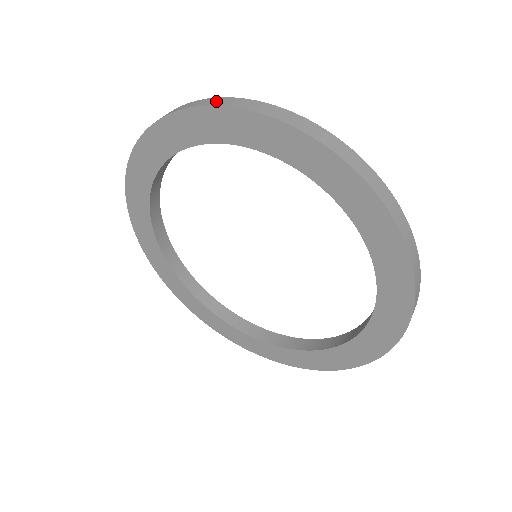
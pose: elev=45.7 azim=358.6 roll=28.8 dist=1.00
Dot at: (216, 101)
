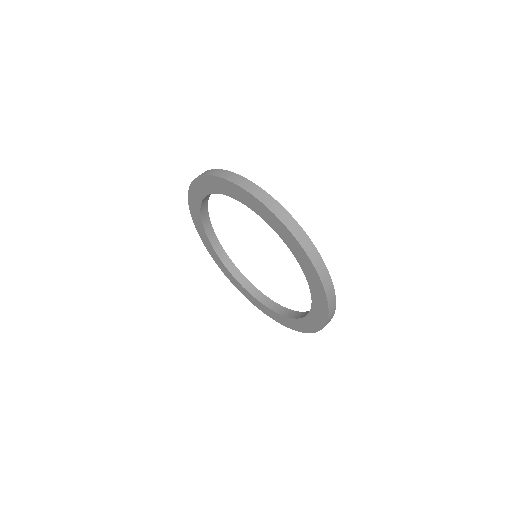
Dot at: (261, 195)
